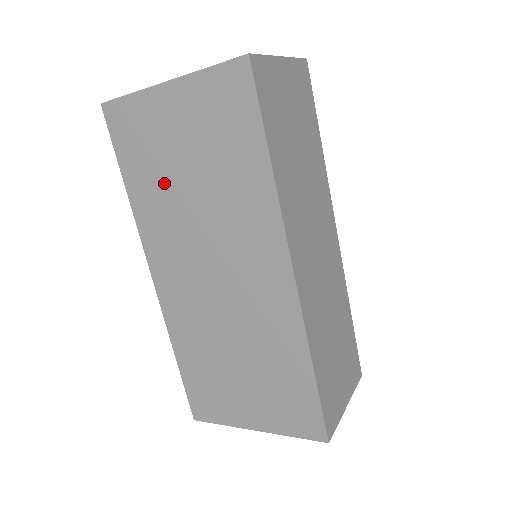
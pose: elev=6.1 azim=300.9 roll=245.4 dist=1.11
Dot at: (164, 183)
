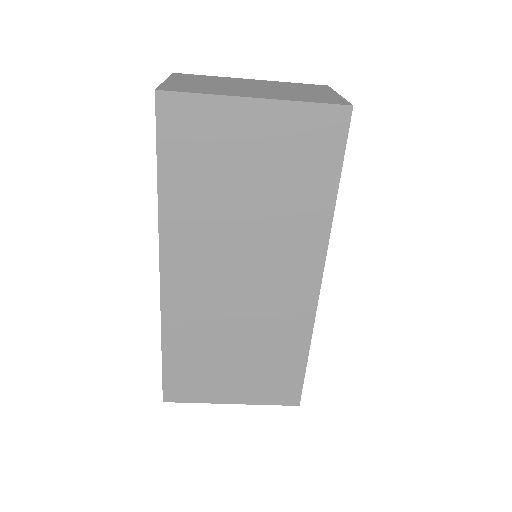
Dot at: (213, 191)
